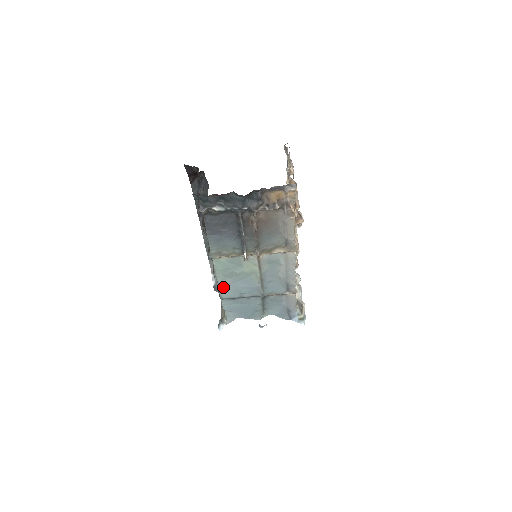
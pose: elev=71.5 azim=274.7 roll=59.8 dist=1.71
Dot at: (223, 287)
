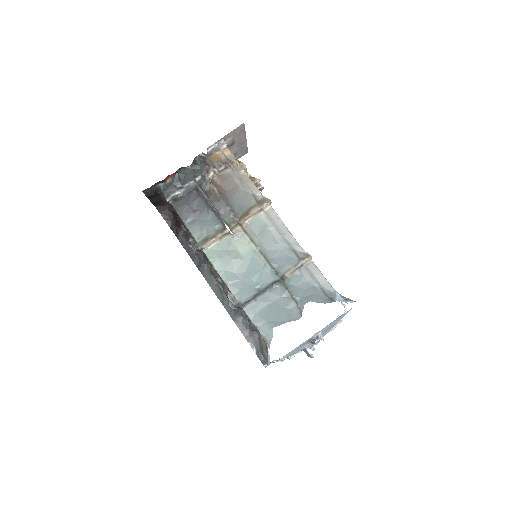
Dot at: (234, 287)
